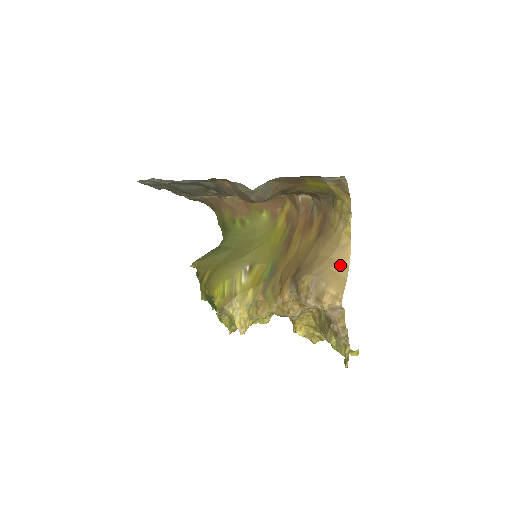
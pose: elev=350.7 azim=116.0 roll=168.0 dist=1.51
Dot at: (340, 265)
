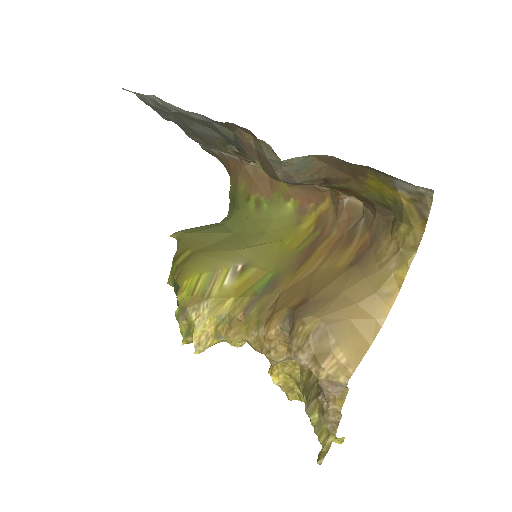
Dot at: (368, 321)
